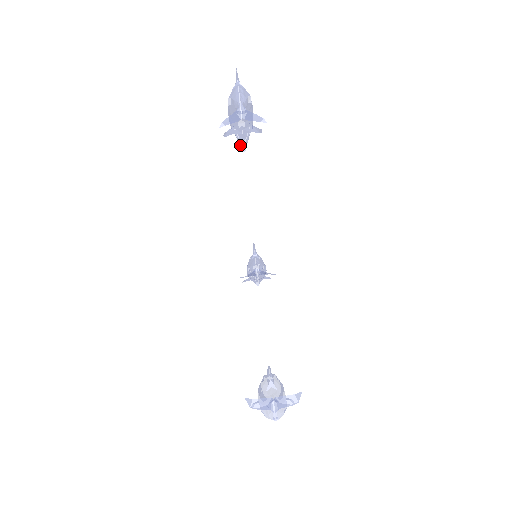
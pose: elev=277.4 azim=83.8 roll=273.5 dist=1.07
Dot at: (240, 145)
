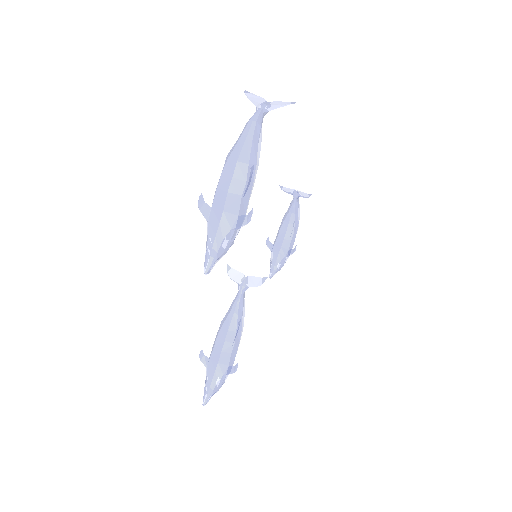
Dot at: (270, 271)
